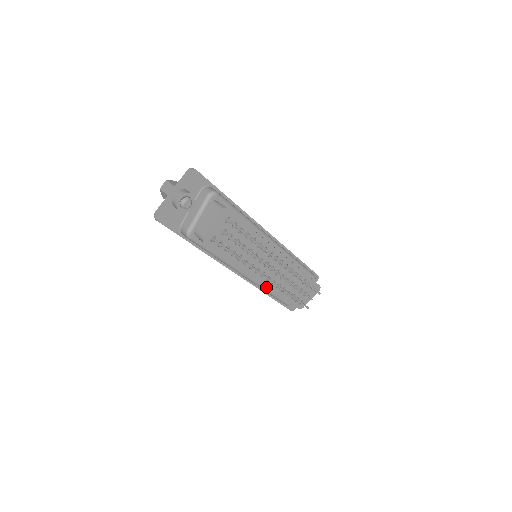
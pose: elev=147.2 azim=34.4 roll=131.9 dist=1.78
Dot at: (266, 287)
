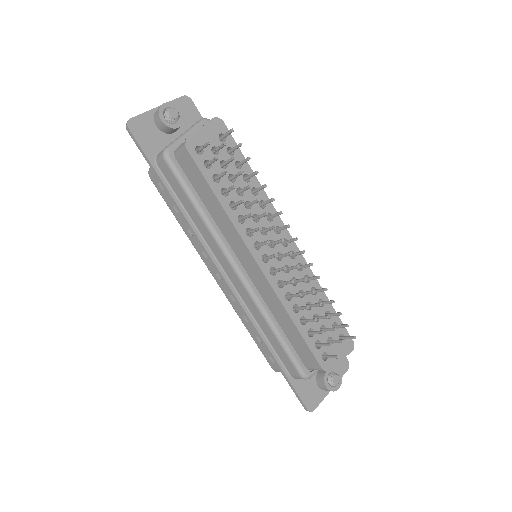
Dot at: (268, 312)
